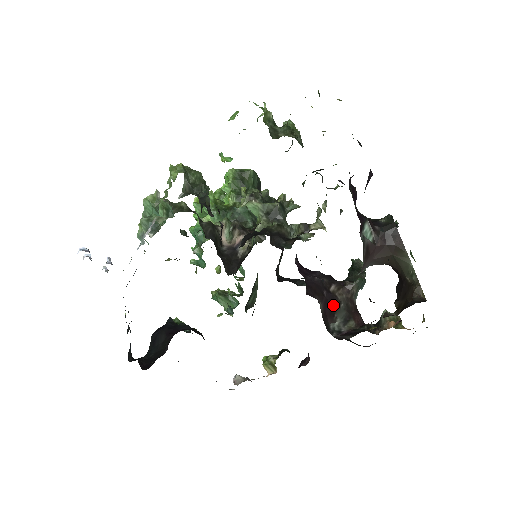
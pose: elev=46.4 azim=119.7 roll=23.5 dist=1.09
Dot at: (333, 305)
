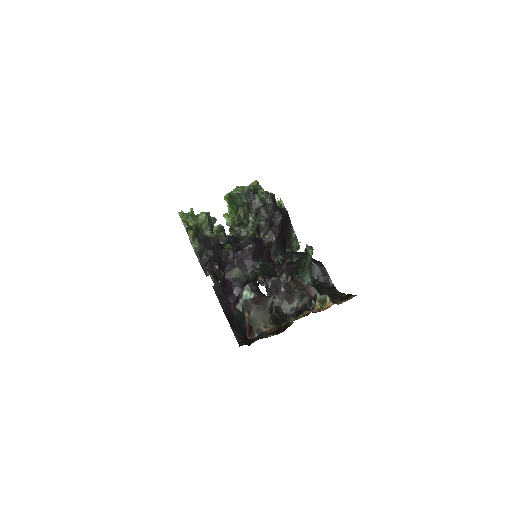
Dot at: (290, 292)
